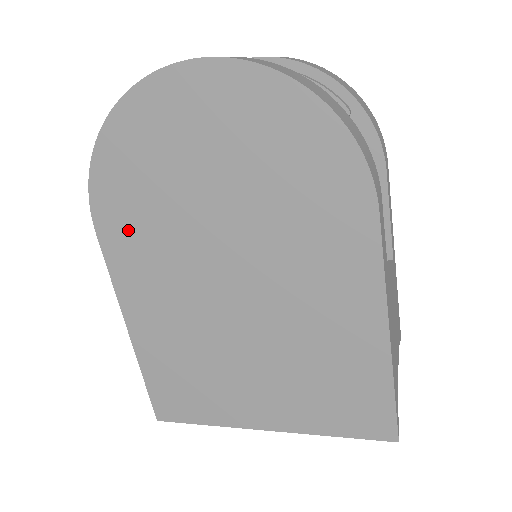
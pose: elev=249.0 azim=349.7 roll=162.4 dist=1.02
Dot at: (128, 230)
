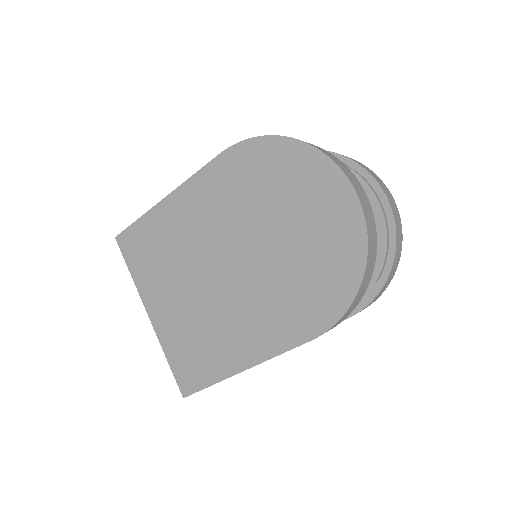
Dot at: (233, 177)
